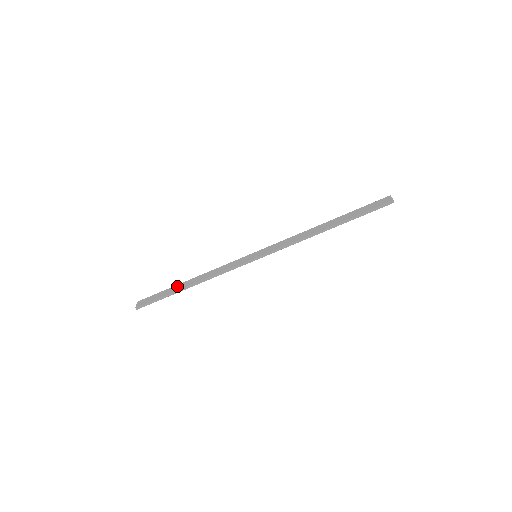
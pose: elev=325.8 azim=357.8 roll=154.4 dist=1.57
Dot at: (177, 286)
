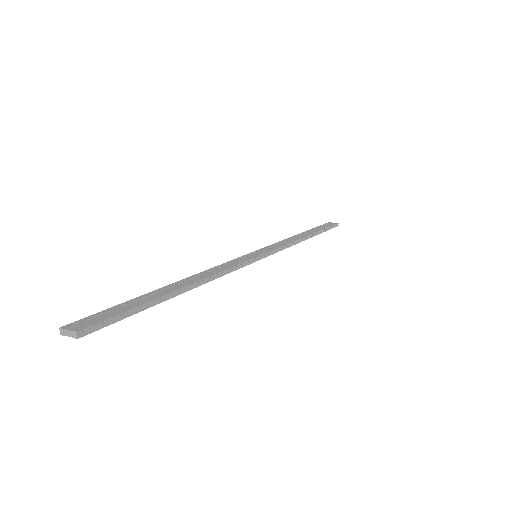
Dot at: (156, 291)
